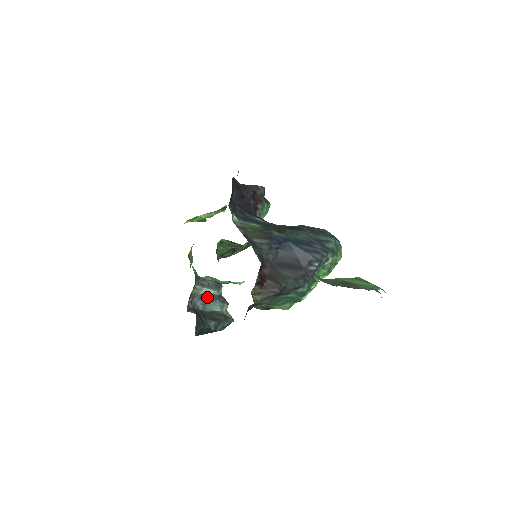
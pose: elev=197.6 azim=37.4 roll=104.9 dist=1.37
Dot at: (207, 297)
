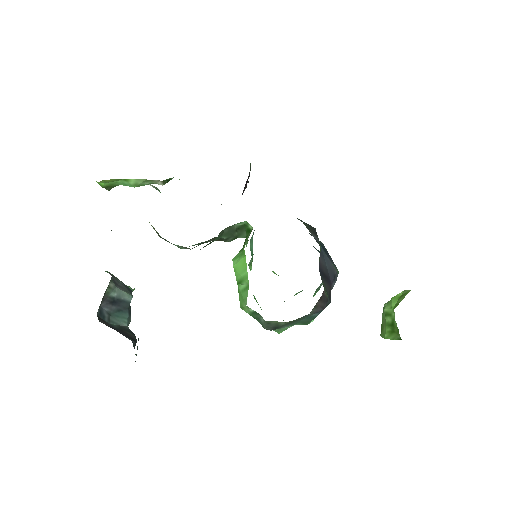
Dot at: (117, 303)
